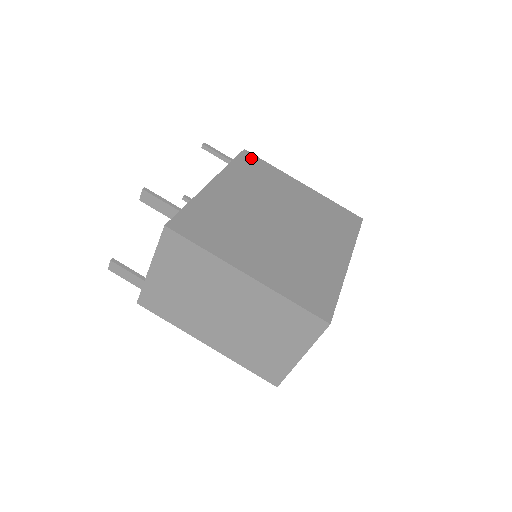
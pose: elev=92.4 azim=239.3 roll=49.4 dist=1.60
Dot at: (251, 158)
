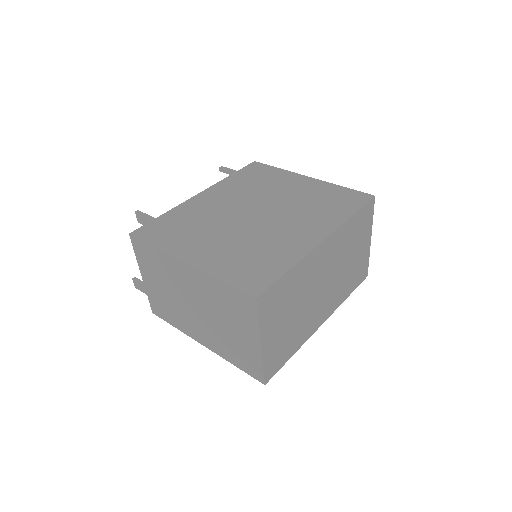
Dot at: (257, 167)
